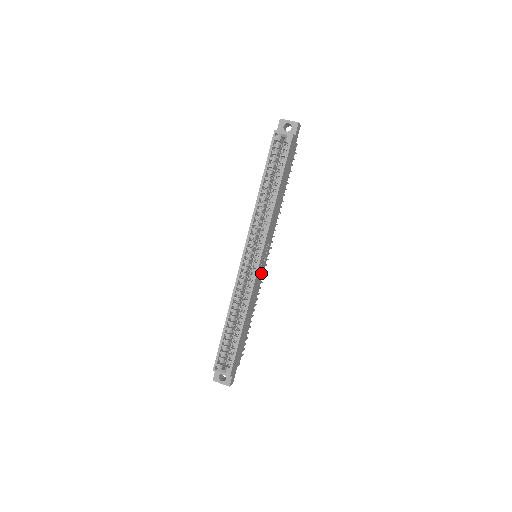
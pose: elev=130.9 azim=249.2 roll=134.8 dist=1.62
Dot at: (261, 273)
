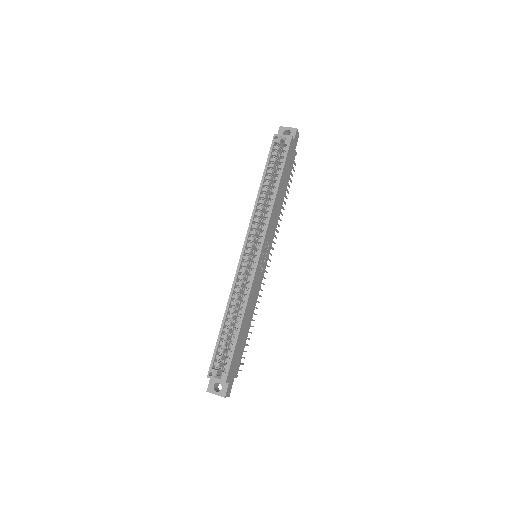
Dot at: (261, 274)
